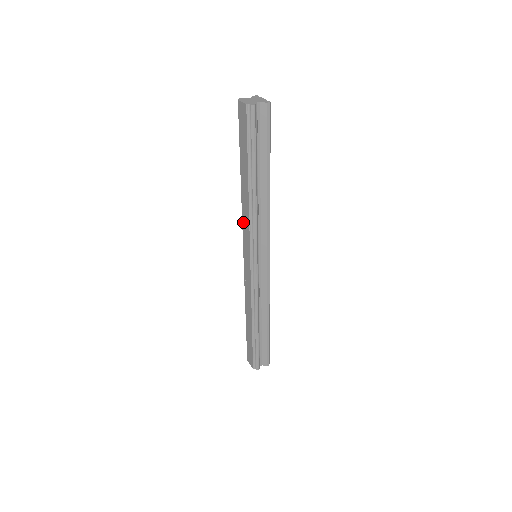
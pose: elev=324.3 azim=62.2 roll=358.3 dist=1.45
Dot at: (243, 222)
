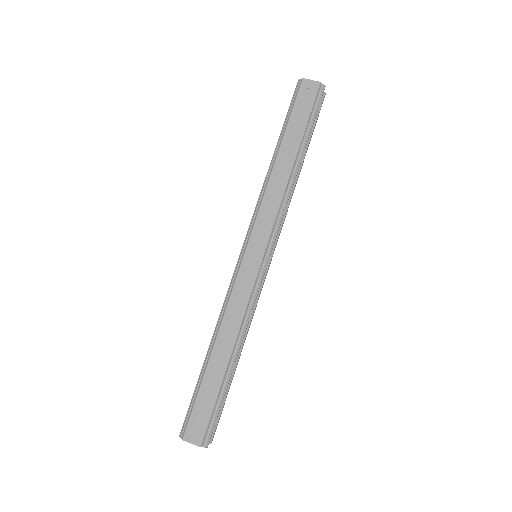
Dot at: (263, 206)
